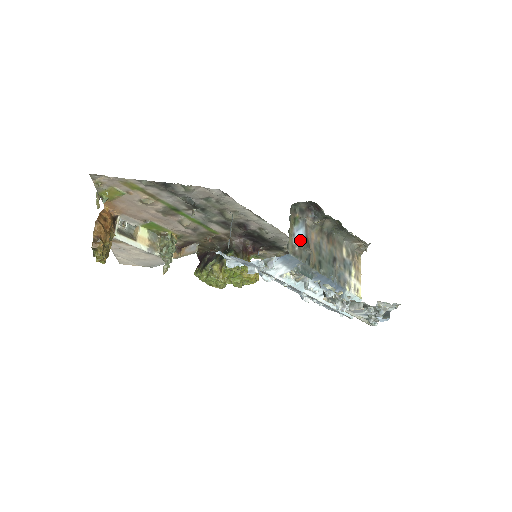
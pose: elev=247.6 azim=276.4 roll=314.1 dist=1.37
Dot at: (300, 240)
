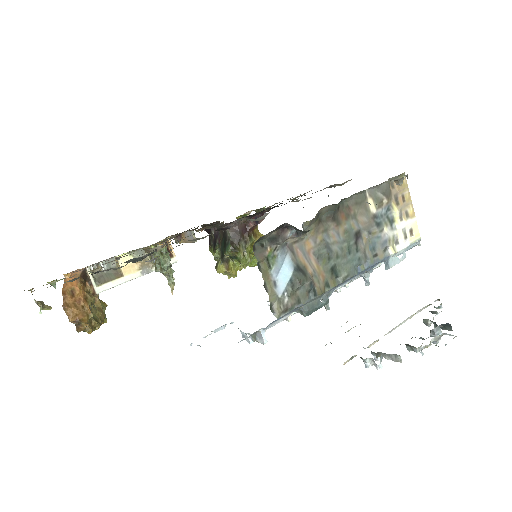
Dot at: (287, 283)
